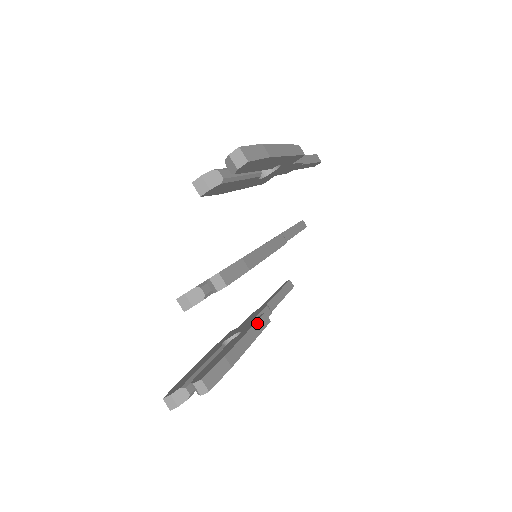
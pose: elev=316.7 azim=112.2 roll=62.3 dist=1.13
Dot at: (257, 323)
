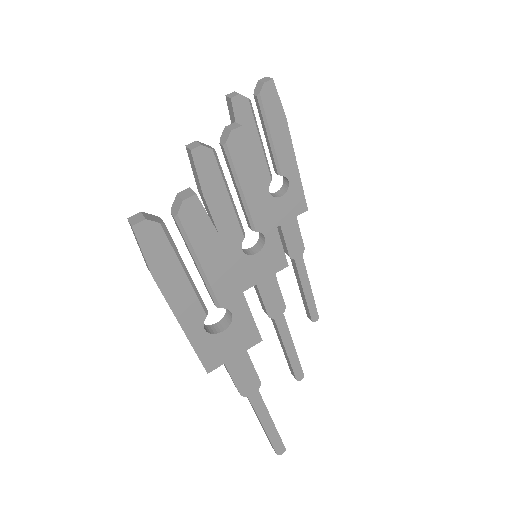
Dot at: occluded
